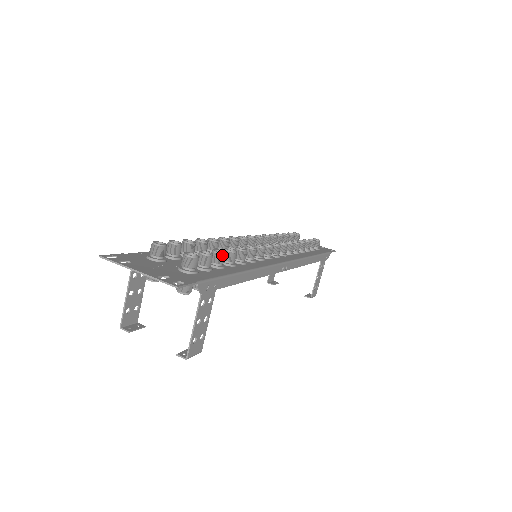
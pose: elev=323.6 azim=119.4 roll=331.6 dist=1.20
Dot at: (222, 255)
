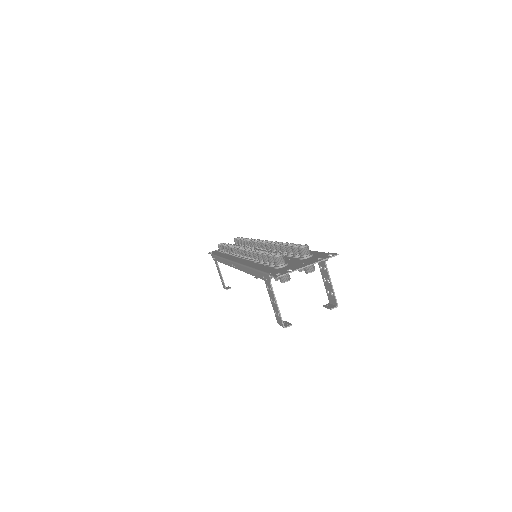
Dot at: occluded
